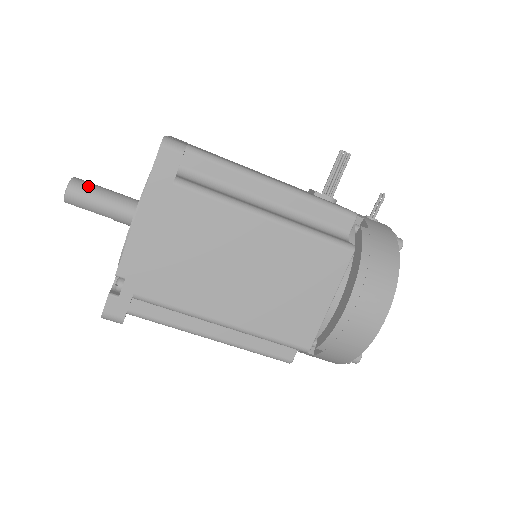
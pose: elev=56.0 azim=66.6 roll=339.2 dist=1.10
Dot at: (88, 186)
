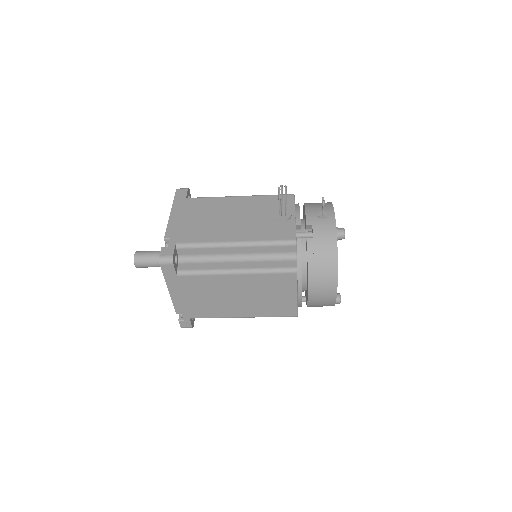
Dot at: (144, 258)
